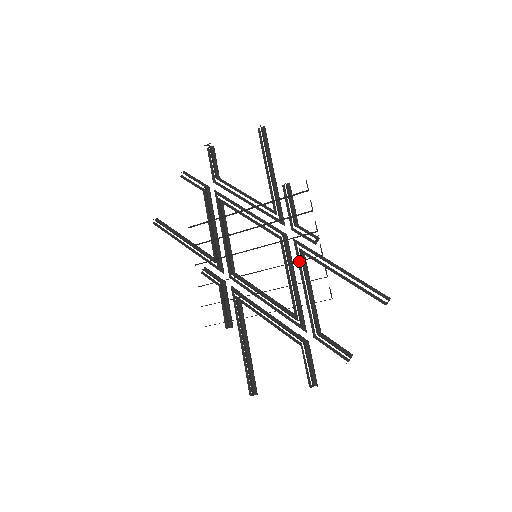
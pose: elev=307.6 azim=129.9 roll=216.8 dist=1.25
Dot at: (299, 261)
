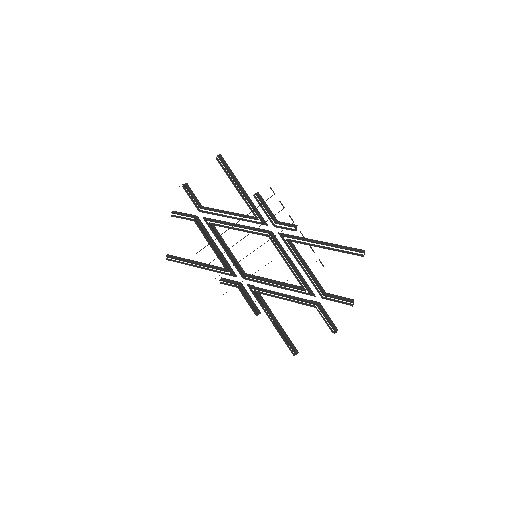
Dot at: occluded
